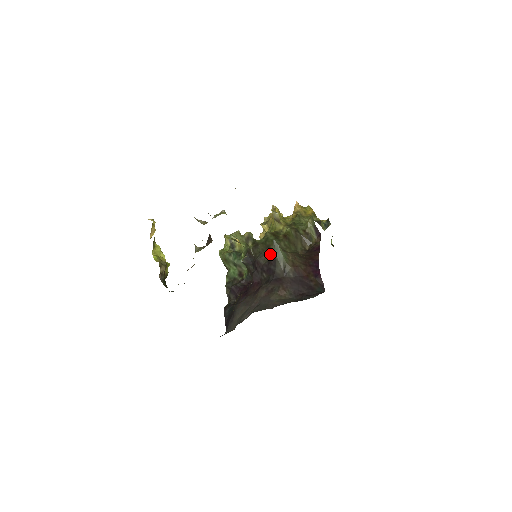
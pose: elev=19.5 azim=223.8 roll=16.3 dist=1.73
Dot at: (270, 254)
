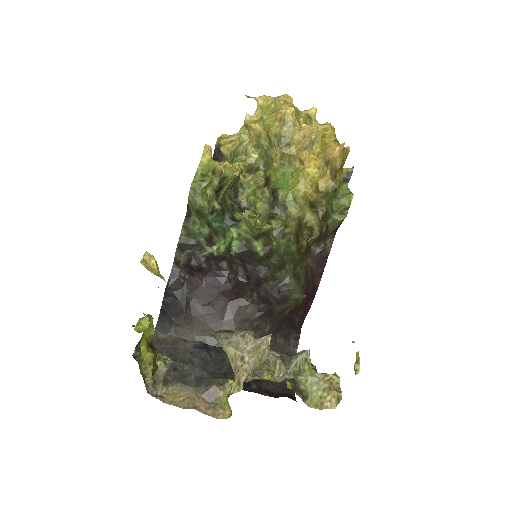
Dot at: (280, 280)
